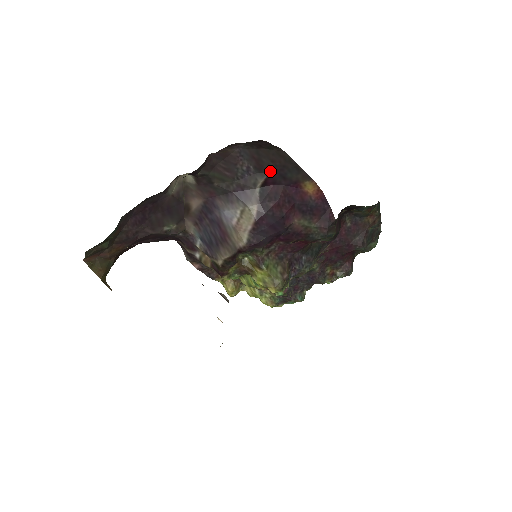
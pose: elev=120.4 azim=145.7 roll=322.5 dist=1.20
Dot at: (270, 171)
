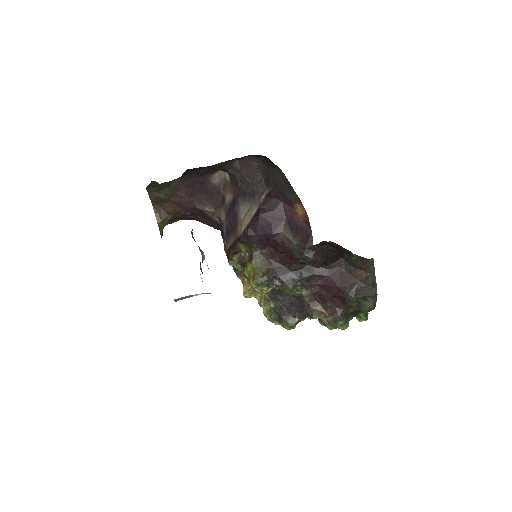
Dot at: (274, 186)
